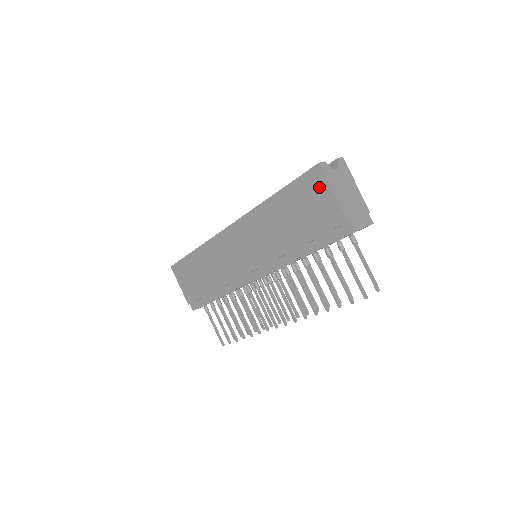
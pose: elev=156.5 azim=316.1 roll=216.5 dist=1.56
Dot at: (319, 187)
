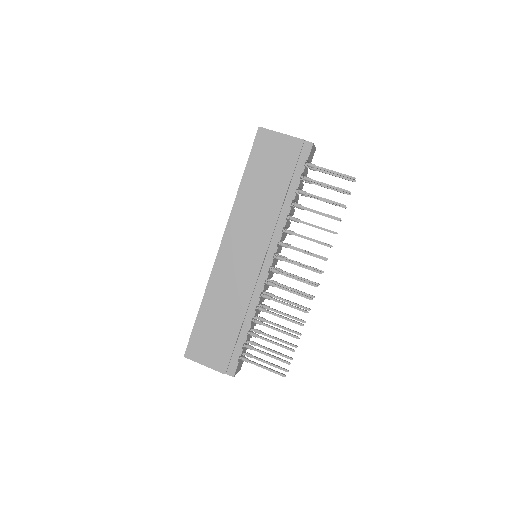
Dot at: (270, 140)
